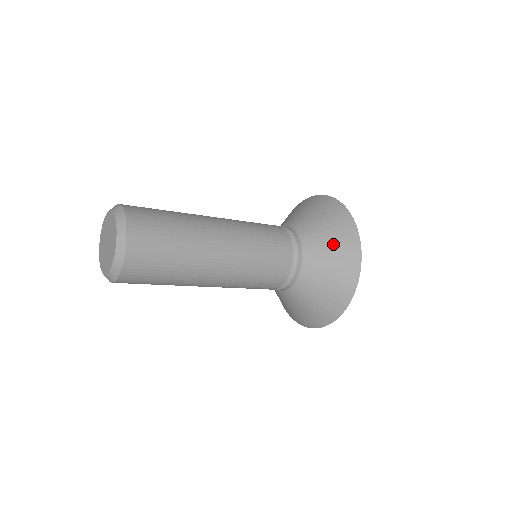
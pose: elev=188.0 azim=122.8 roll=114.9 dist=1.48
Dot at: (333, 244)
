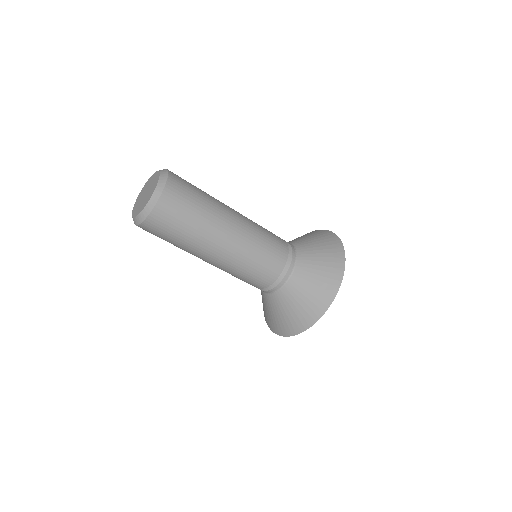
Dot at: (321, 270)
